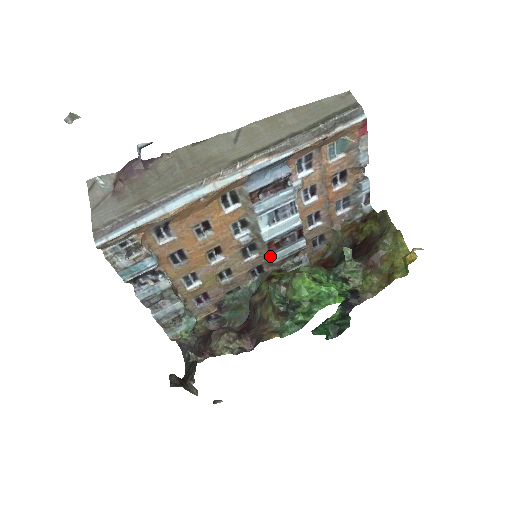
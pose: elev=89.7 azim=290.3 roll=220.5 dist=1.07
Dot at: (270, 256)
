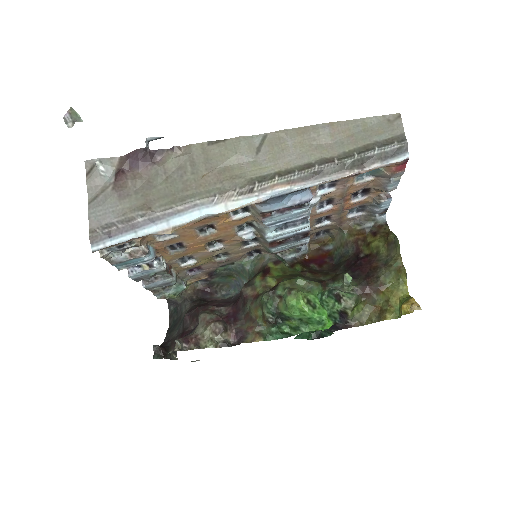
Dot at: (270, 249)
